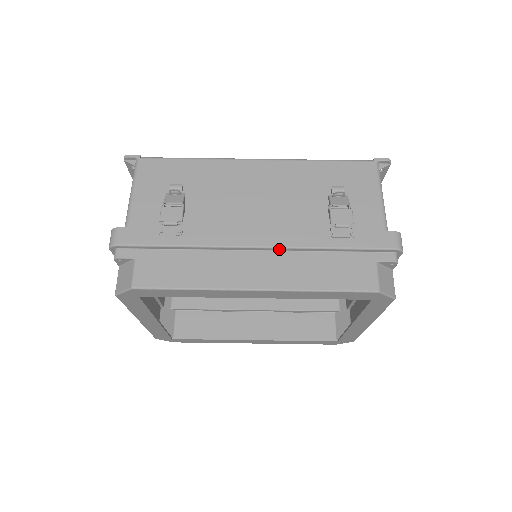
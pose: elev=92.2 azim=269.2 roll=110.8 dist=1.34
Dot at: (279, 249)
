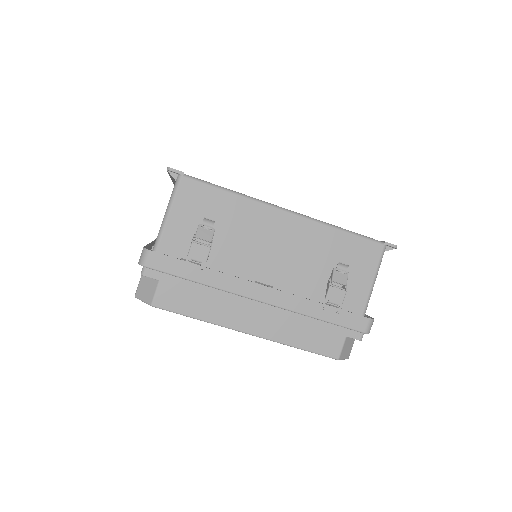
Dot at: (277, 307)
